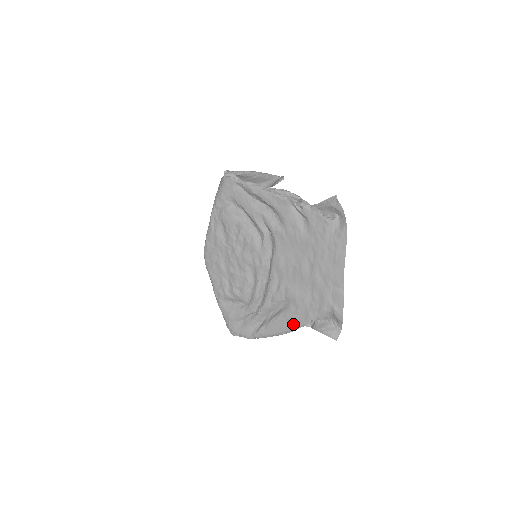
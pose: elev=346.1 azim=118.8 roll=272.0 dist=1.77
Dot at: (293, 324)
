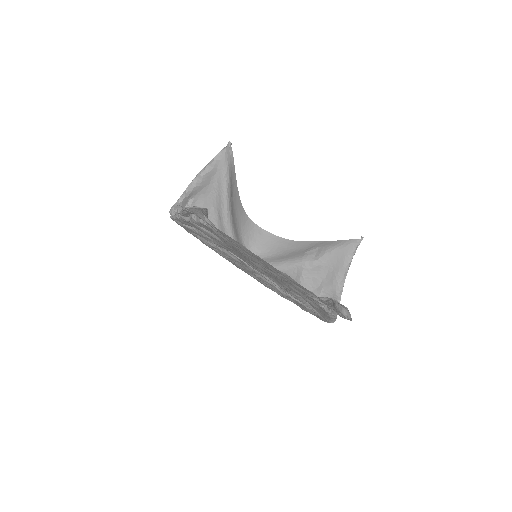
Dot at: (322, 311)
